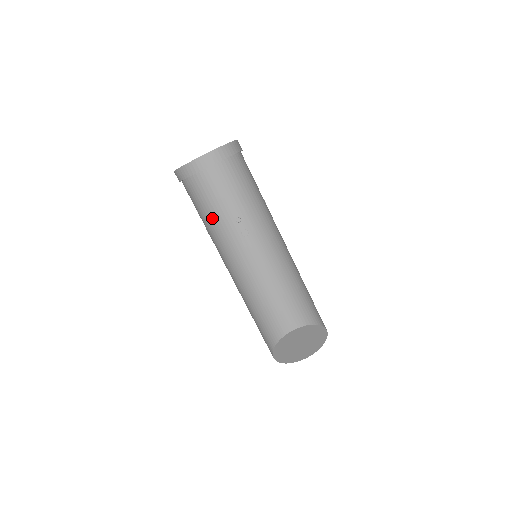
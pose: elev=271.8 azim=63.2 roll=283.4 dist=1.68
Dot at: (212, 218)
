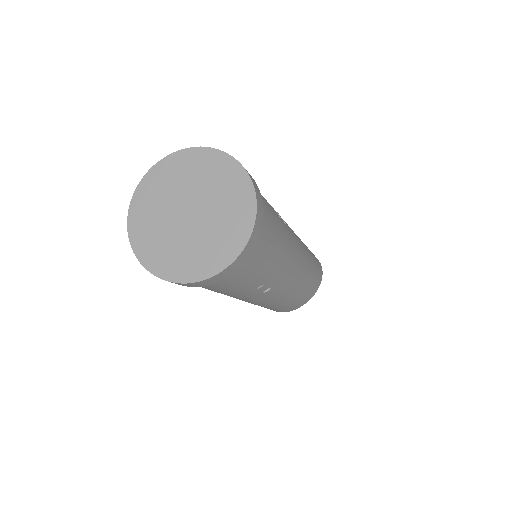
Dot at: (218, 292)
